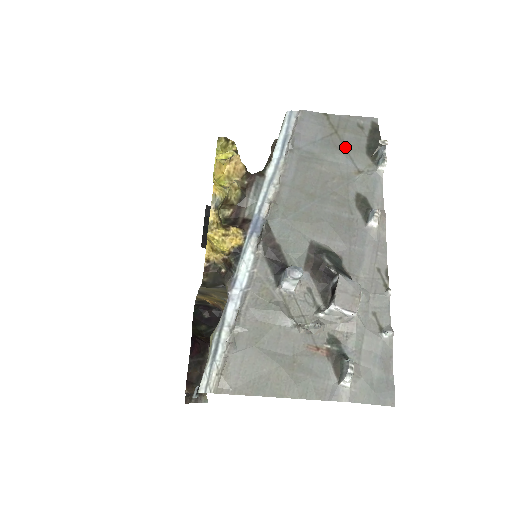
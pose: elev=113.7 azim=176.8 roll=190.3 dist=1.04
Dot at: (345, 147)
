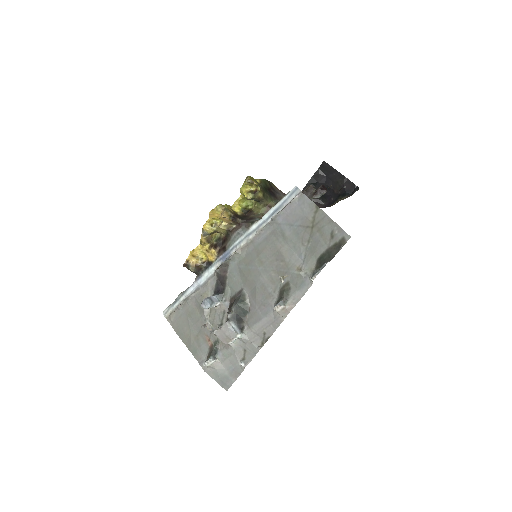
Dot at: (308, 244)
